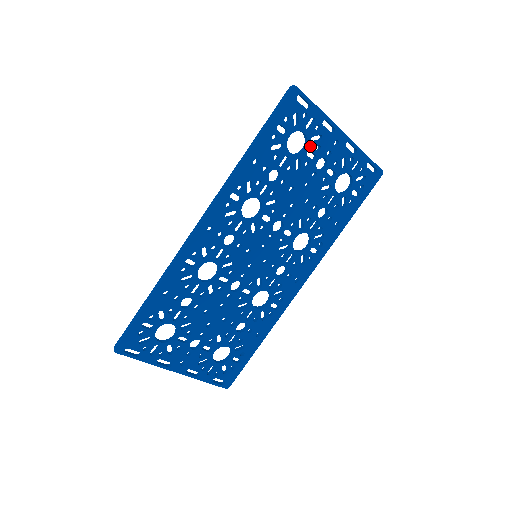
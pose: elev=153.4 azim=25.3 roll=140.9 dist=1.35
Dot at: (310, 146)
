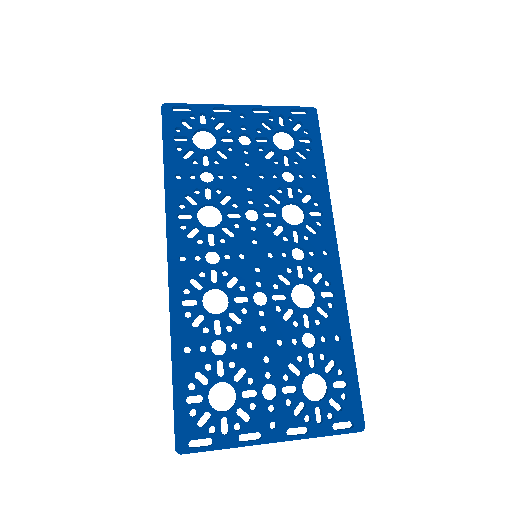
Dot at: (219, 134)
